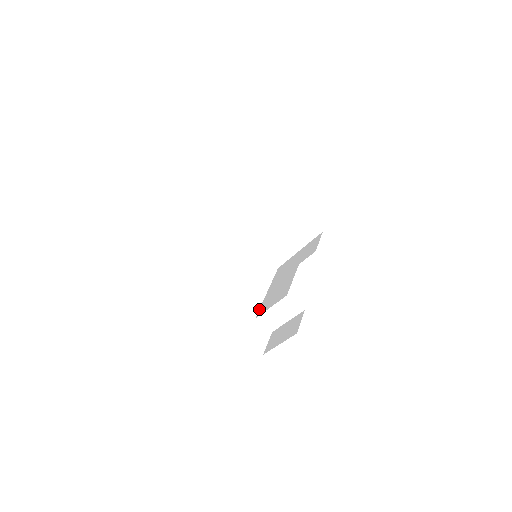
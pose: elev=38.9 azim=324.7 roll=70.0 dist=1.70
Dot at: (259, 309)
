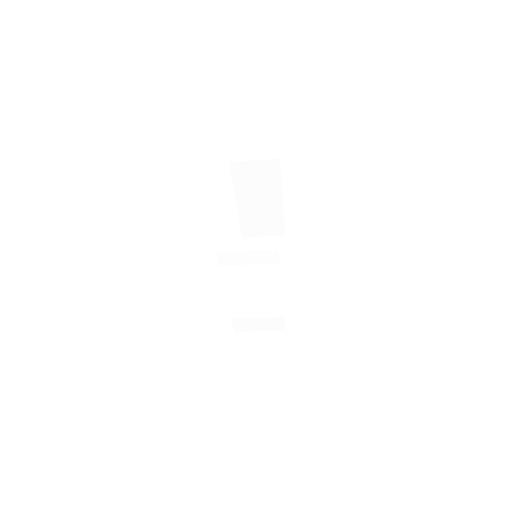
Dot at: (233, 307)
